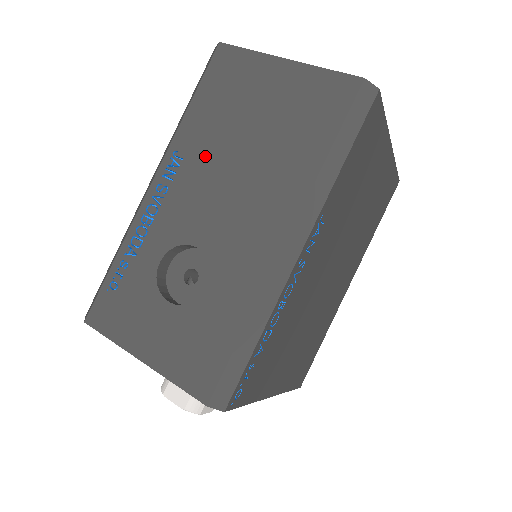
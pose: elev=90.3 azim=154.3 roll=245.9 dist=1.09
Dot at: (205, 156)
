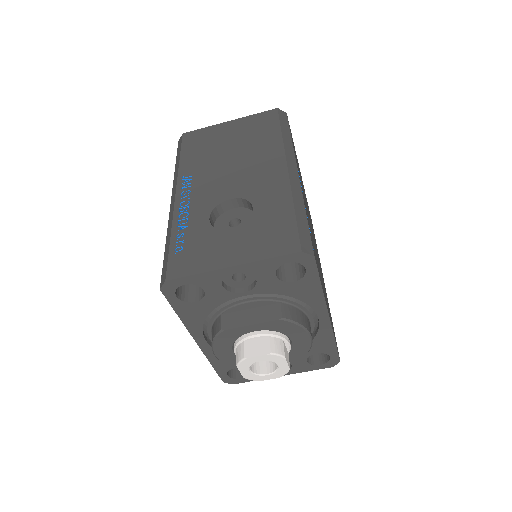
Dot at: (207, 168)
